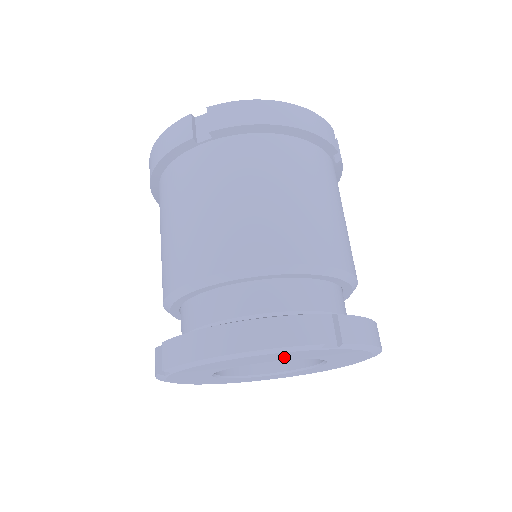
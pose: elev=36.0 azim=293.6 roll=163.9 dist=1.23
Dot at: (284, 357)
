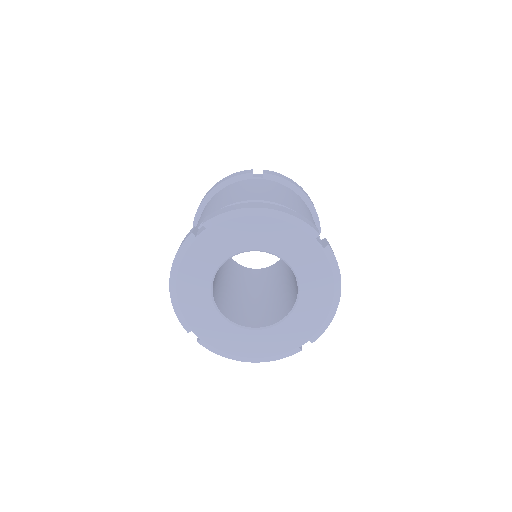
Dot at: (287, 246)
